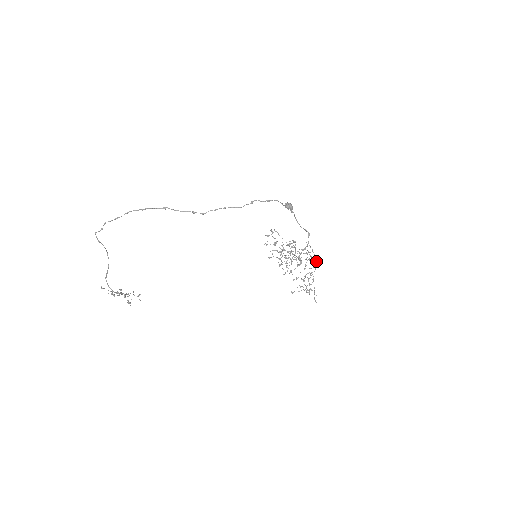
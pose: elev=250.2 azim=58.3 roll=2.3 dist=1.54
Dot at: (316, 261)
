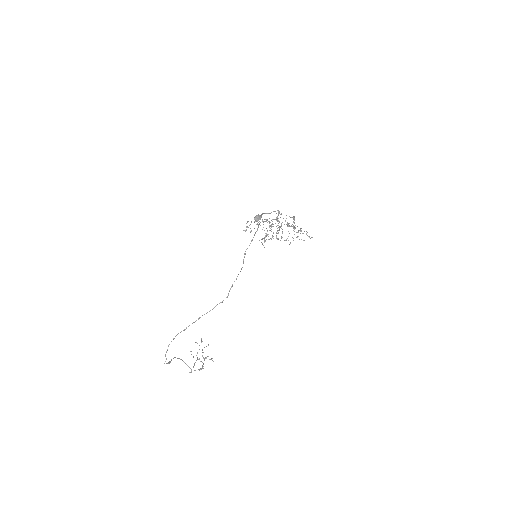
Dot at: (293, 218)
